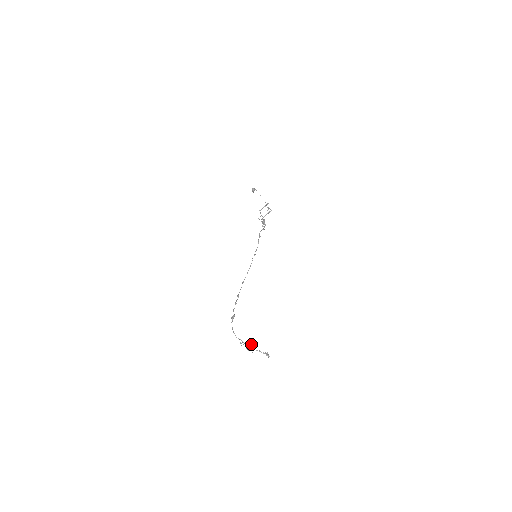
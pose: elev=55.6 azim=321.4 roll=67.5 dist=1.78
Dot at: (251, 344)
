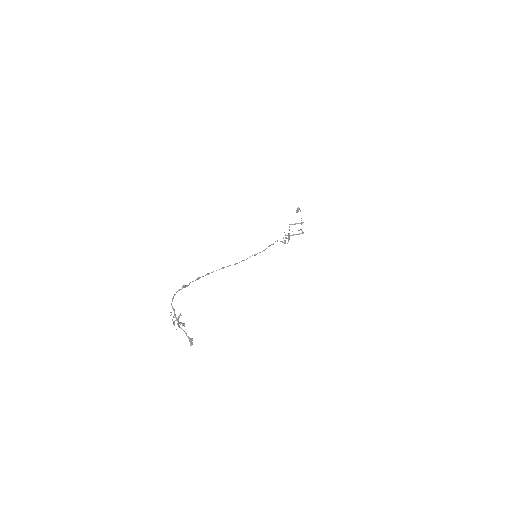
Dot at: (183, 323)
